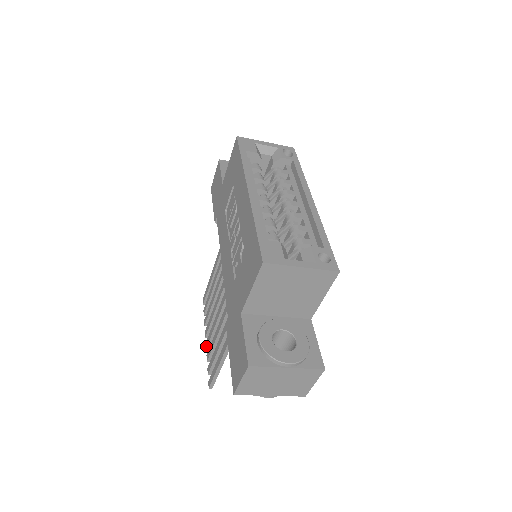
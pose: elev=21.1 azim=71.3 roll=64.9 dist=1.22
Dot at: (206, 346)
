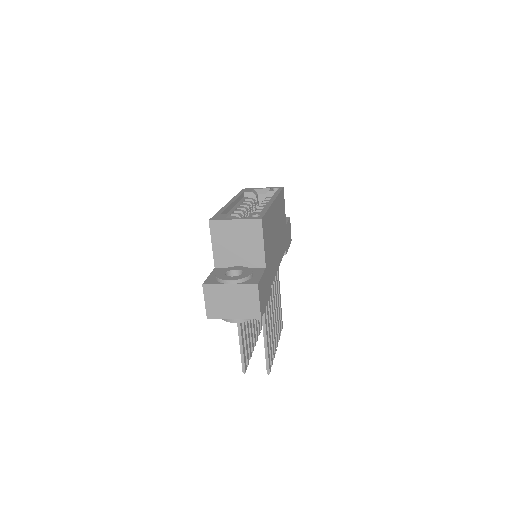
Dot at: occluded
